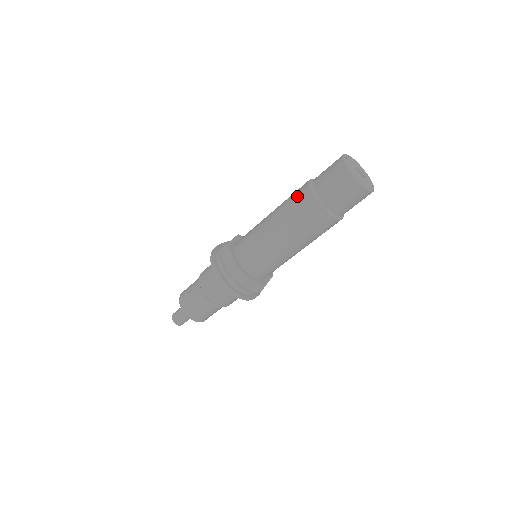
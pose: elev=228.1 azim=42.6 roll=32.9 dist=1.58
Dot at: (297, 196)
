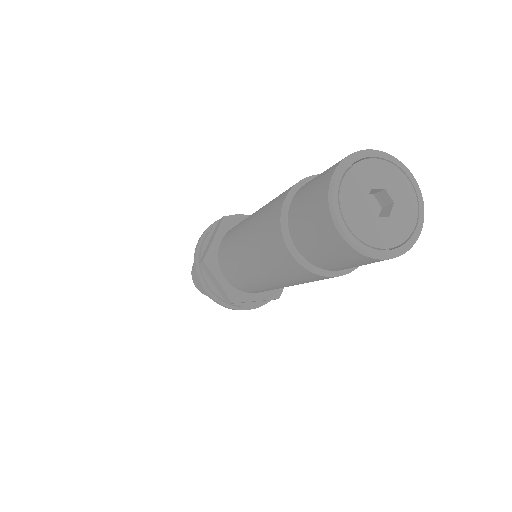
Dot at: occluded
